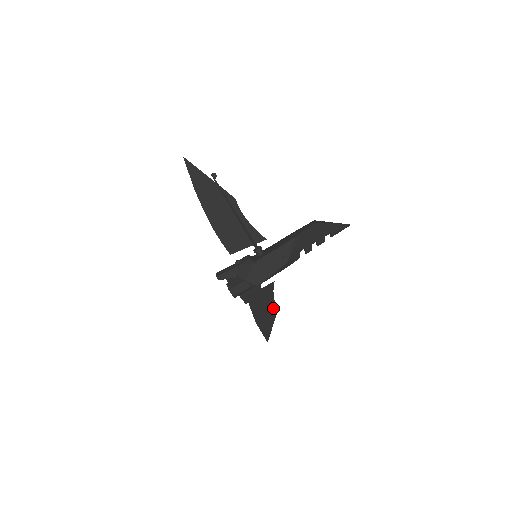
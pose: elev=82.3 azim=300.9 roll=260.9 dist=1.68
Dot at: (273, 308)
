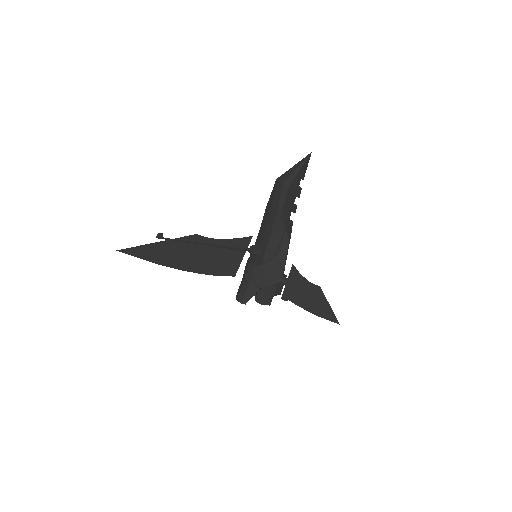
Dot at: (315, 290)
